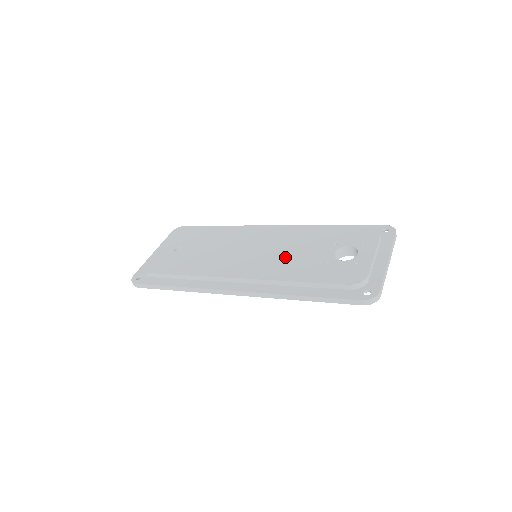
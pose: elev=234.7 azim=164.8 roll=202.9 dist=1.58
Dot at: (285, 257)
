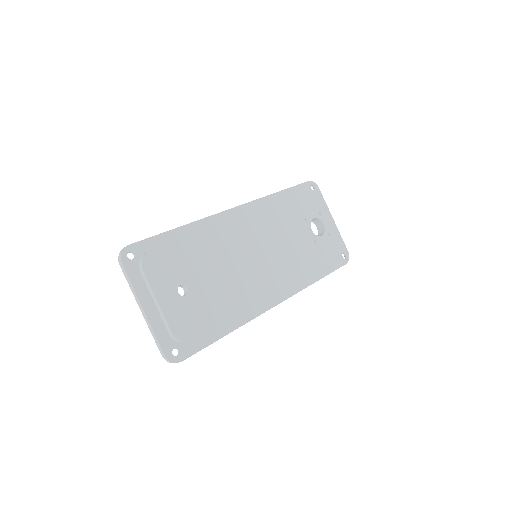
Dot at: (288, 250)
